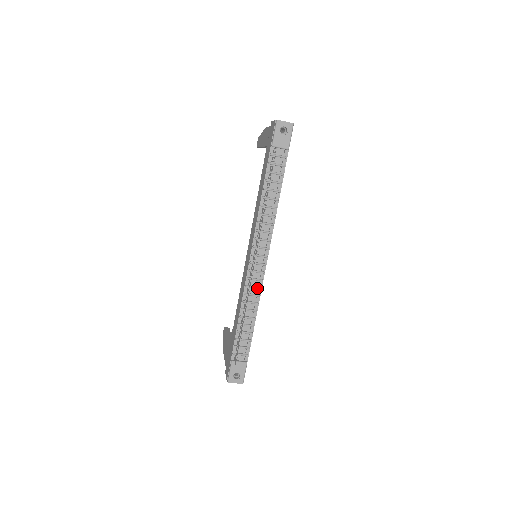
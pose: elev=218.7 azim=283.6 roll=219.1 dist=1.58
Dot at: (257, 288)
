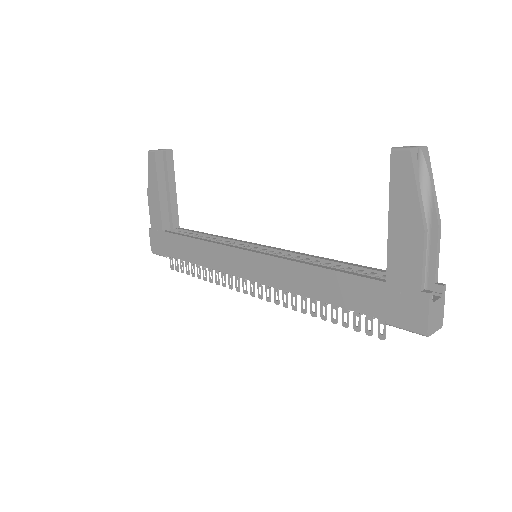
Dot at: occluded
